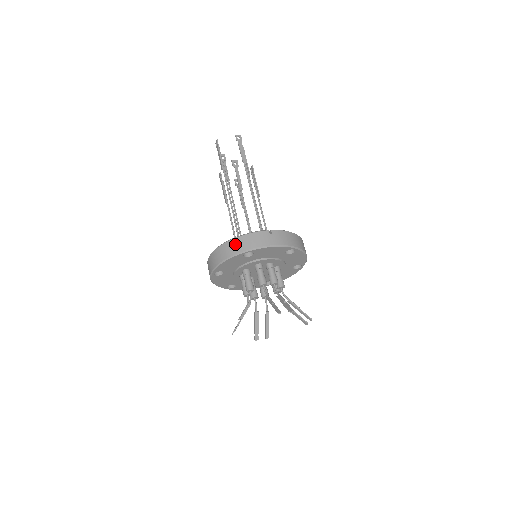
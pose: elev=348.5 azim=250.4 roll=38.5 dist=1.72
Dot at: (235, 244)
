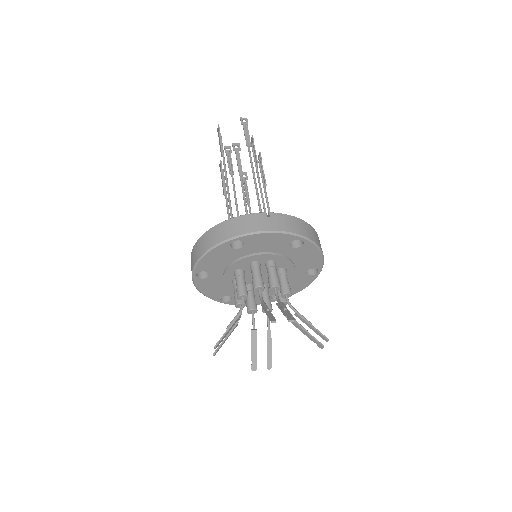
Dot at: (219, 230)
